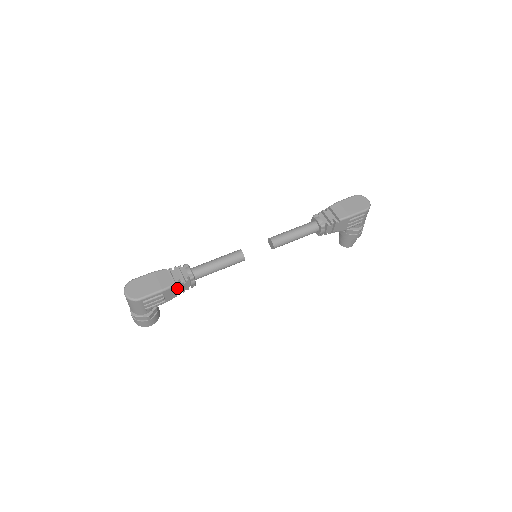
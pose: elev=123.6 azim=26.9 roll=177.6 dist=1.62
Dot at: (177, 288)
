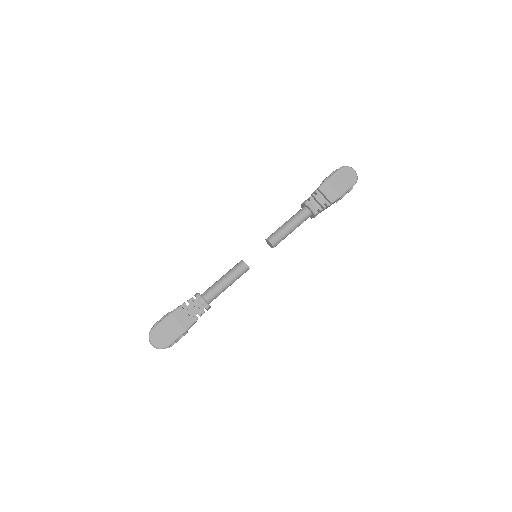
Dot at: occluded
